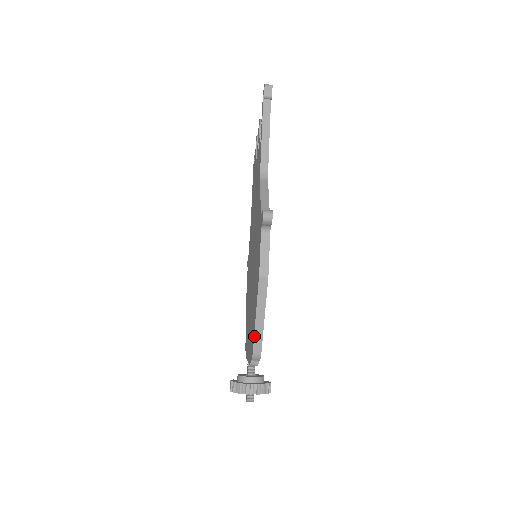
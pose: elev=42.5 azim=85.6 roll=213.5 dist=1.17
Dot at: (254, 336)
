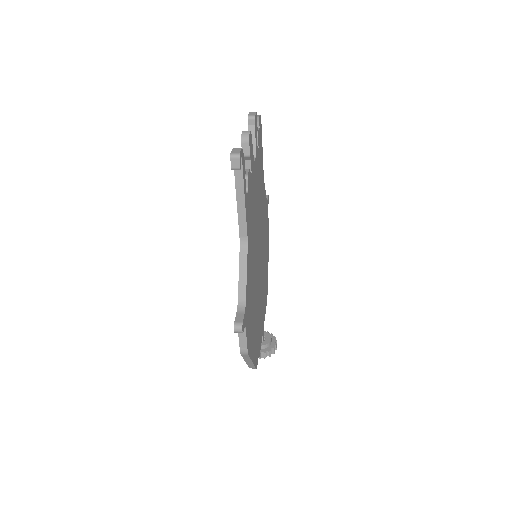
Dot at: occluded
